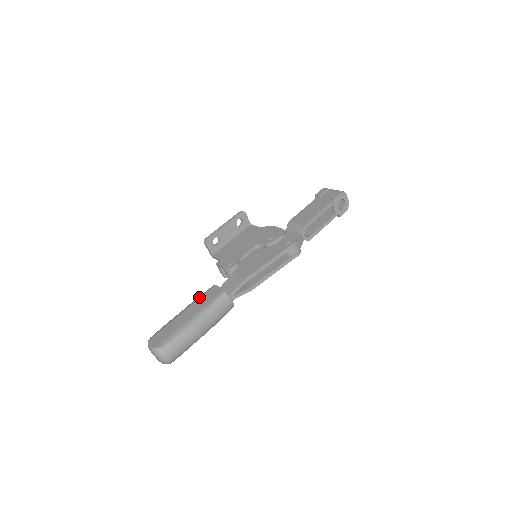
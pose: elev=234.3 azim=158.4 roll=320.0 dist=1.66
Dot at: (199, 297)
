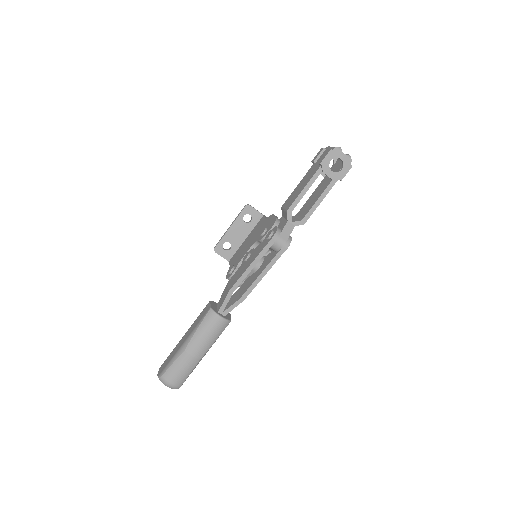
Dot at: (197, 317)
